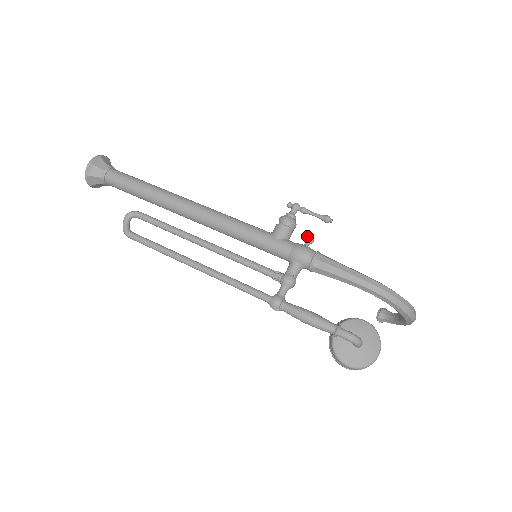
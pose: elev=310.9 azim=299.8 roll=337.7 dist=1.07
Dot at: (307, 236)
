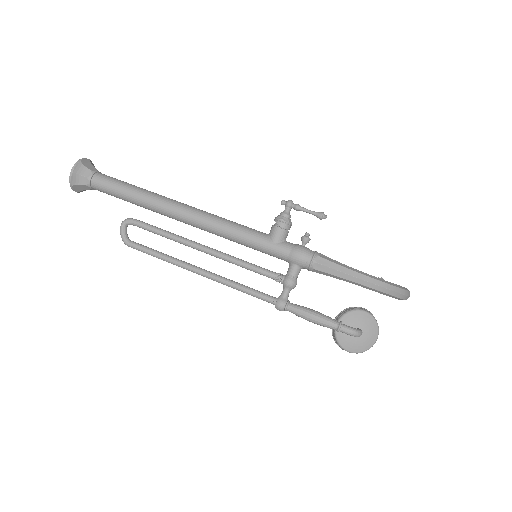
Dot at: (304, 237)
